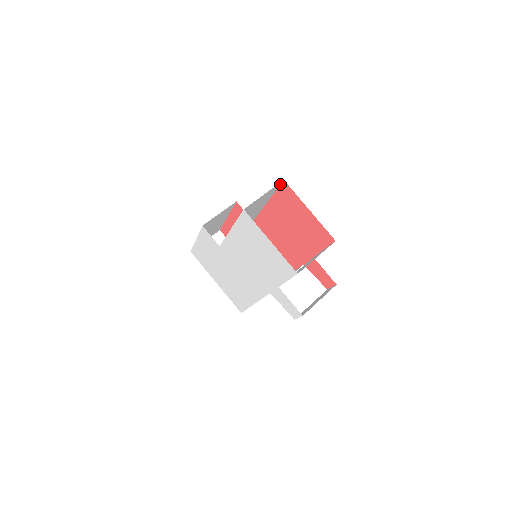
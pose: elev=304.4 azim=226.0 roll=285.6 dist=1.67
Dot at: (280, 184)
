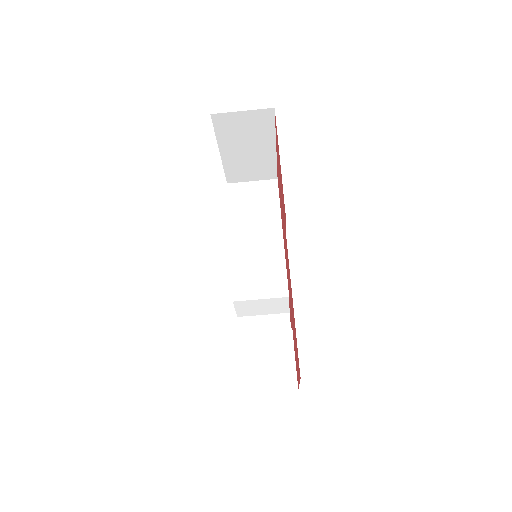
Dot at: occluded
